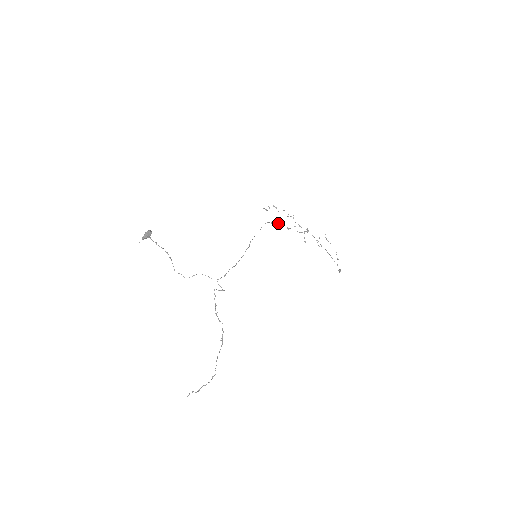
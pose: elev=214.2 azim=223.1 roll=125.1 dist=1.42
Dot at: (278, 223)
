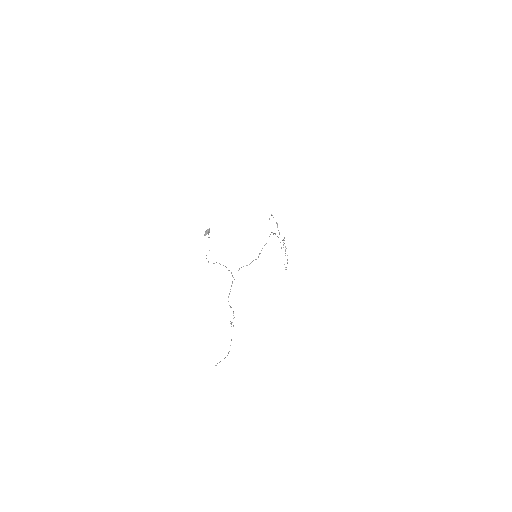
Dot at: occluded
